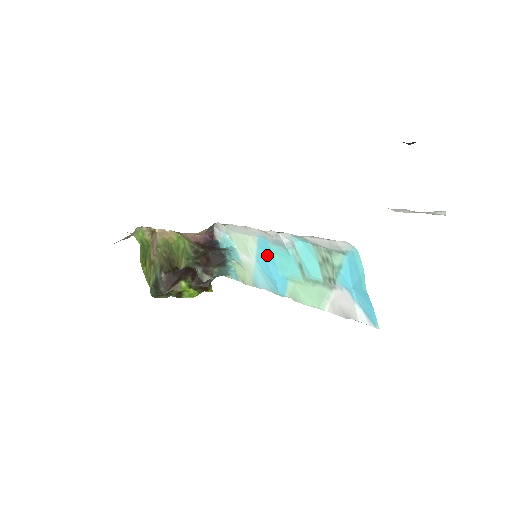
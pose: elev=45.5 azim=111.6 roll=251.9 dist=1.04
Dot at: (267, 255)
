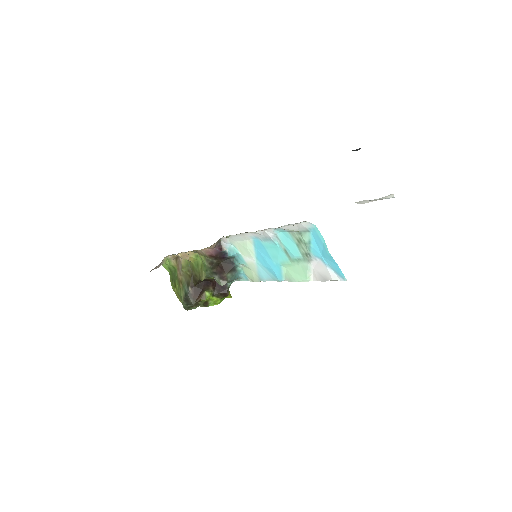
Dot at: (262, 251)
